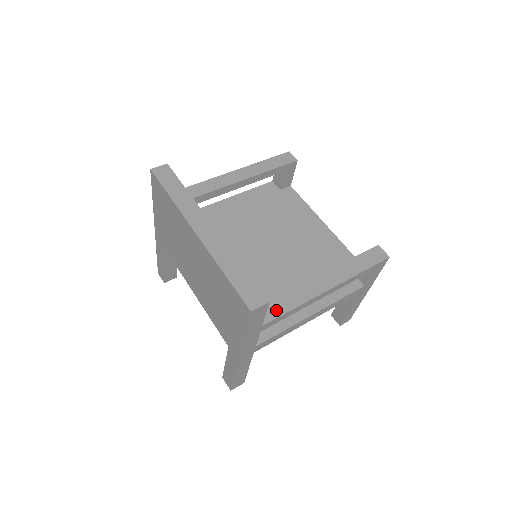
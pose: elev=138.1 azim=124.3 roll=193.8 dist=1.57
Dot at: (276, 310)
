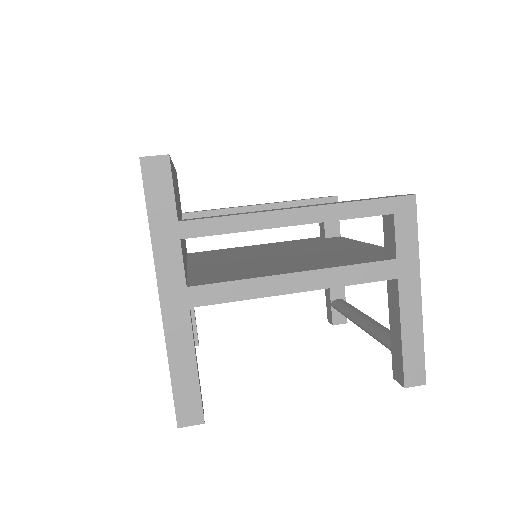
Dot at: (209, 217)
